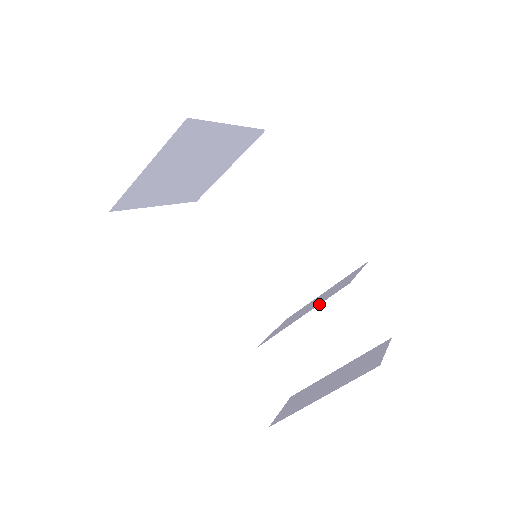
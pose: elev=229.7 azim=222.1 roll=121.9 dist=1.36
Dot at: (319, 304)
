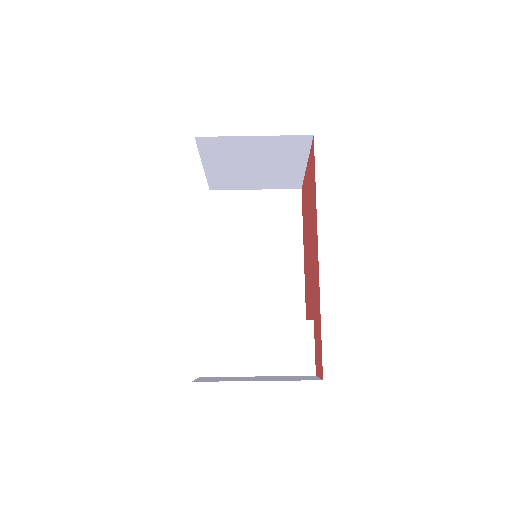
Dot at: (280, 320)
